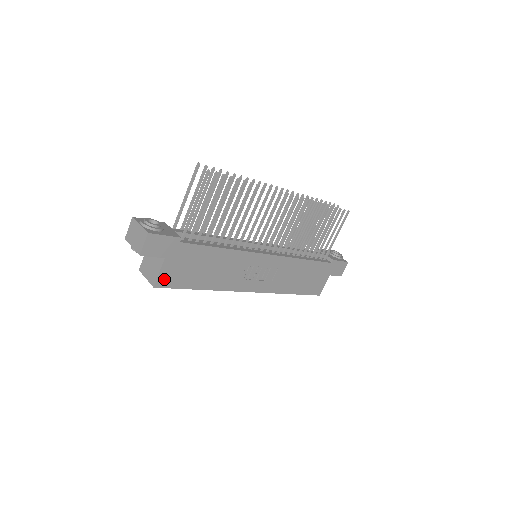
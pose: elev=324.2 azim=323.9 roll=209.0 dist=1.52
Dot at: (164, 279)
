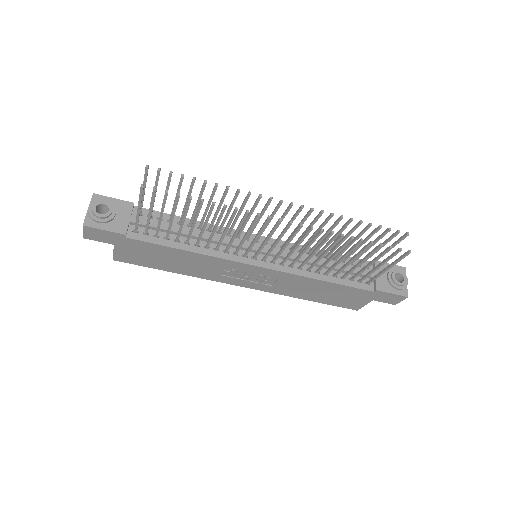
Dot at: (122, 257)
